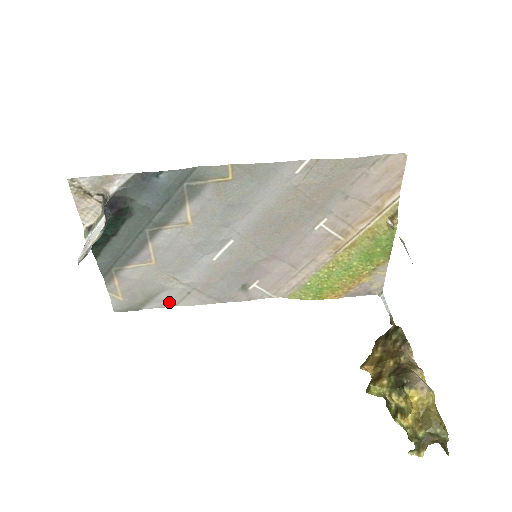
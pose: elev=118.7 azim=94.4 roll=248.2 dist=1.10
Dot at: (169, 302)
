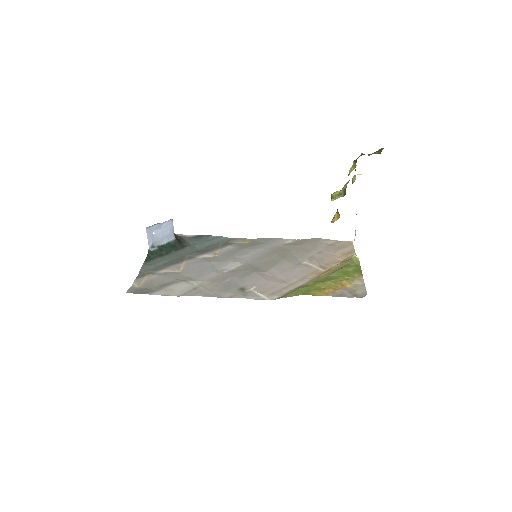
Dot at: (175, 293)
